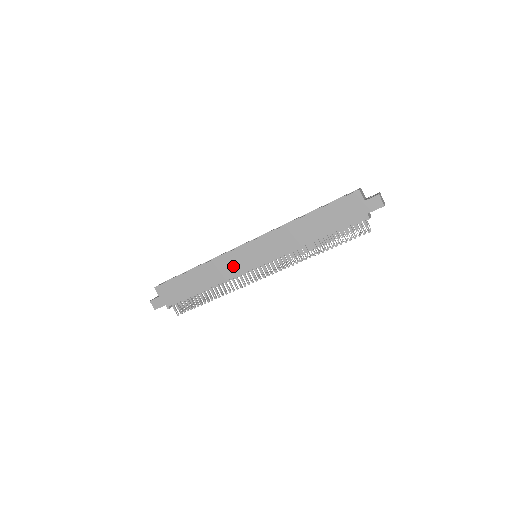
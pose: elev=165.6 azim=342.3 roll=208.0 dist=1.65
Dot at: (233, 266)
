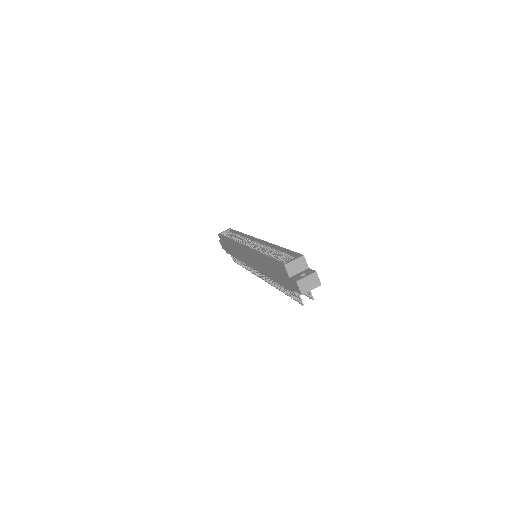
Dot at: (242, 255)
